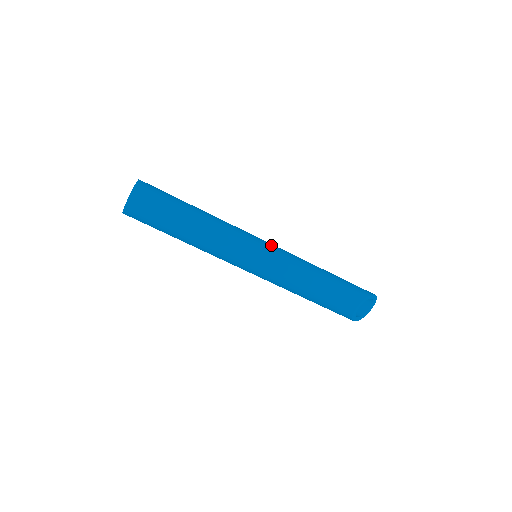
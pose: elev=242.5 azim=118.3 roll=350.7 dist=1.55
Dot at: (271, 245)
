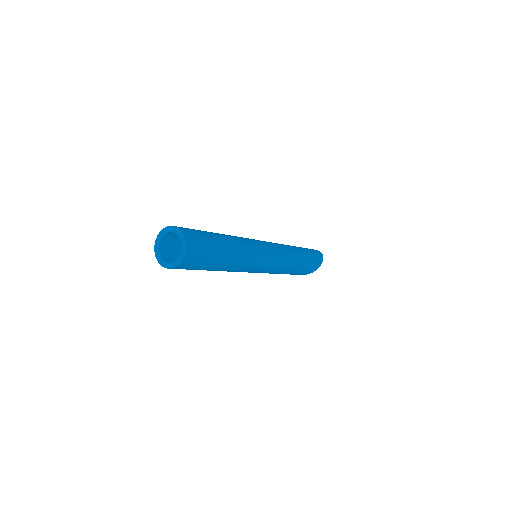
Dot at: (272, 264)
